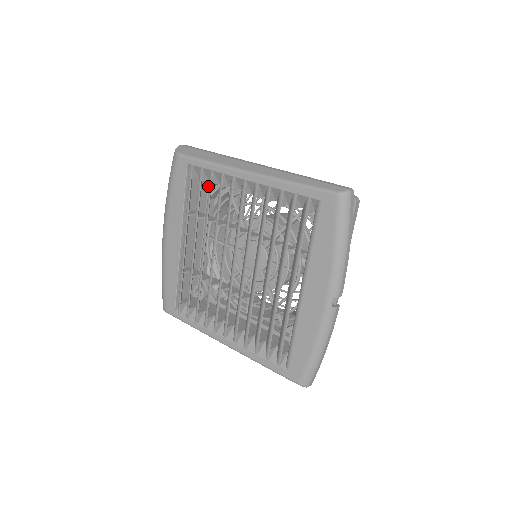
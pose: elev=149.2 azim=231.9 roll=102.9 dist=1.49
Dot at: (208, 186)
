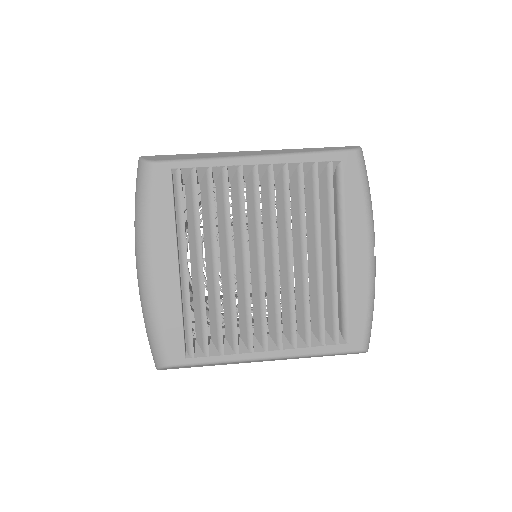
Dot at: occluded
